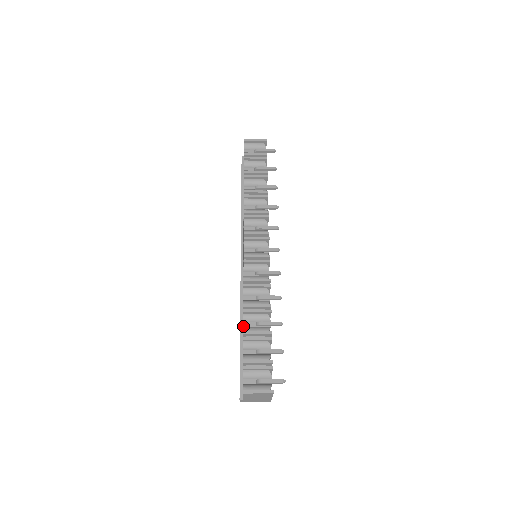
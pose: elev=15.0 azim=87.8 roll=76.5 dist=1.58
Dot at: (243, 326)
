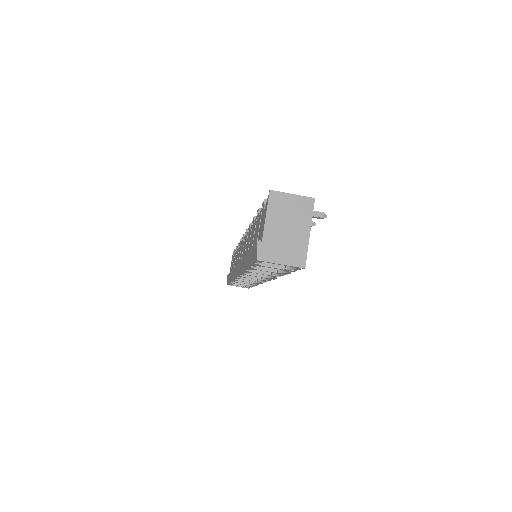
Dot at: (254, 224)
